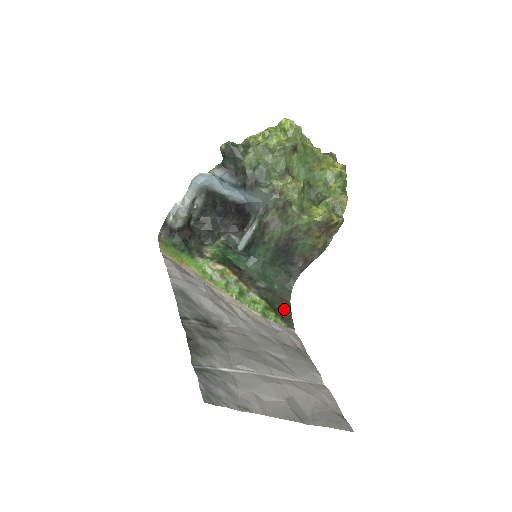
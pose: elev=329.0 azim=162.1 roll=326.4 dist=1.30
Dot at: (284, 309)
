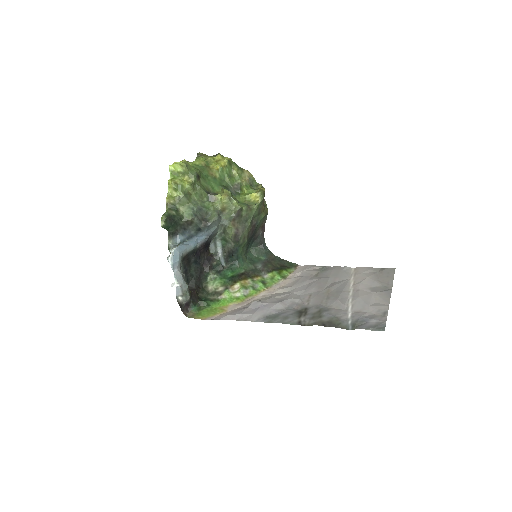
Dot at: (281, 263)
